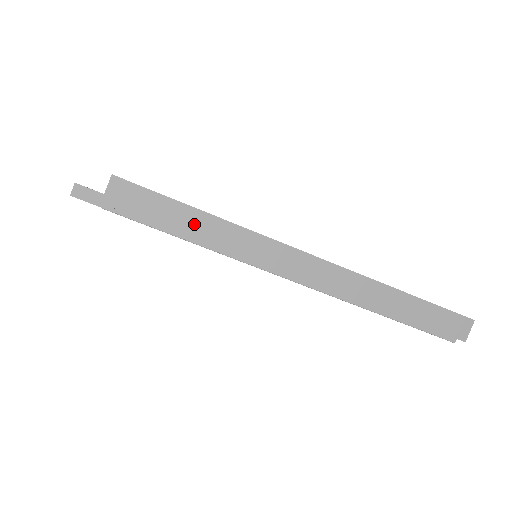
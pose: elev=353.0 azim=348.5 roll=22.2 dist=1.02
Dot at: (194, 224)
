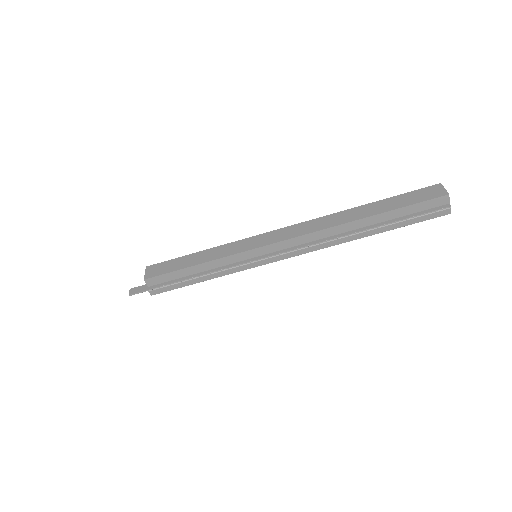
Dot at: (202, 258)
